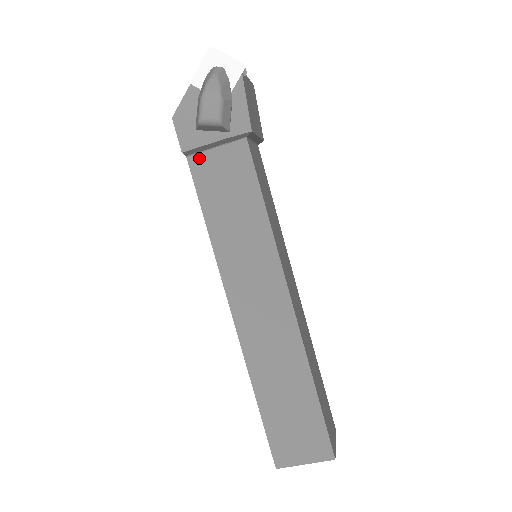
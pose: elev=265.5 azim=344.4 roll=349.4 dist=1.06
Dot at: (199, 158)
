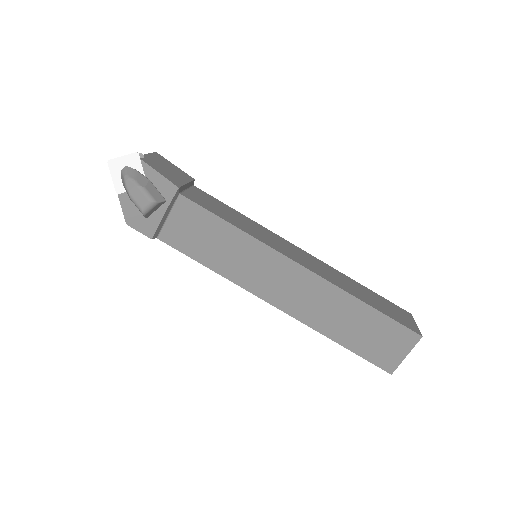
Dot at: (165, 232)
